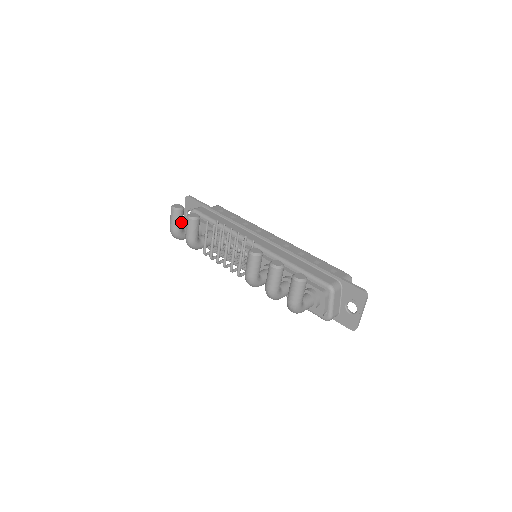
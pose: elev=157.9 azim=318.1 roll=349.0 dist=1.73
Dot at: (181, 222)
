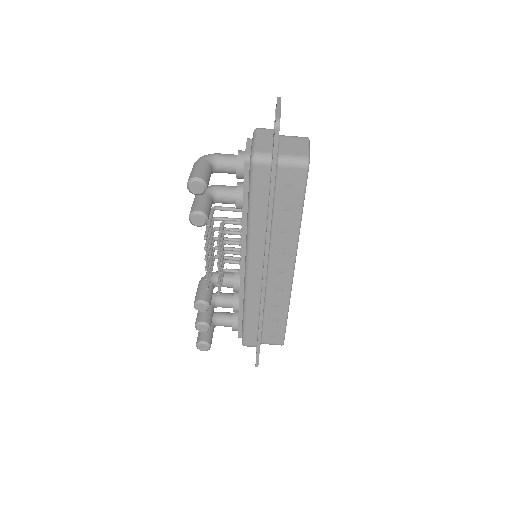
Dot at: occluded
